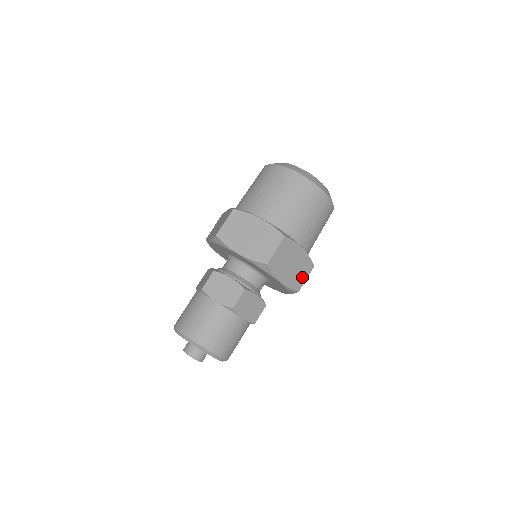
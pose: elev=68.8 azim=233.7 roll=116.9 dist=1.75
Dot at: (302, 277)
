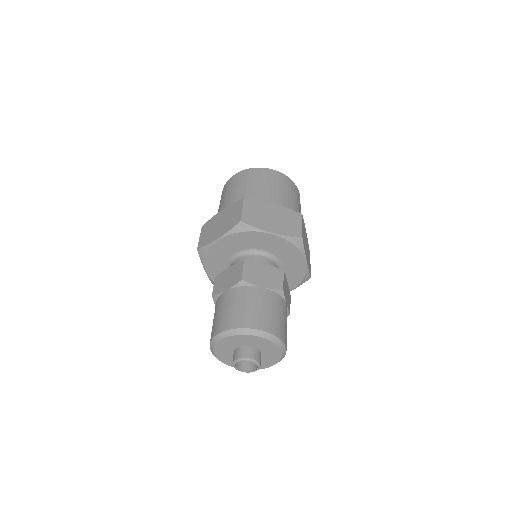
Dot at: (309, 263)
